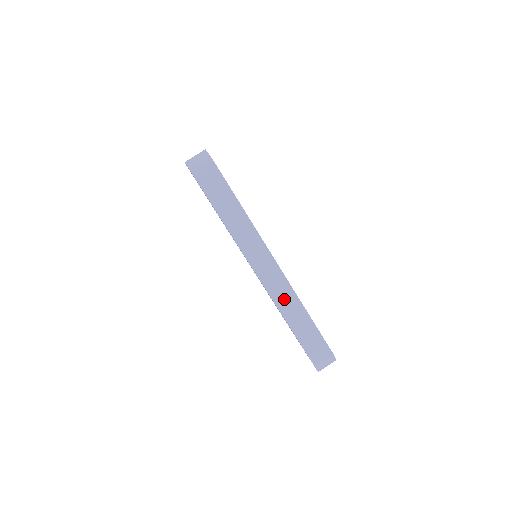
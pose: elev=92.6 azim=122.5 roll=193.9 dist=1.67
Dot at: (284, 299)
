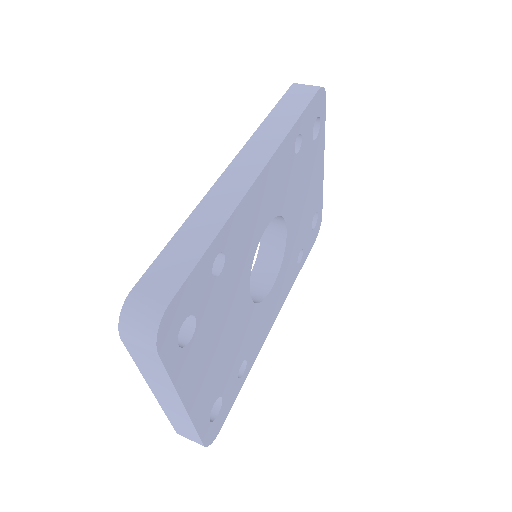
Dot at: (218, 202)
